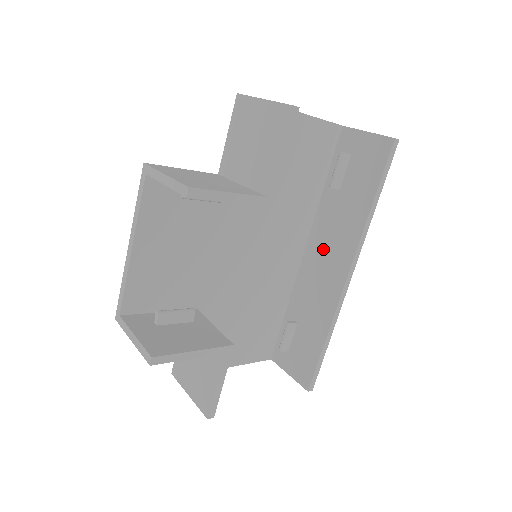
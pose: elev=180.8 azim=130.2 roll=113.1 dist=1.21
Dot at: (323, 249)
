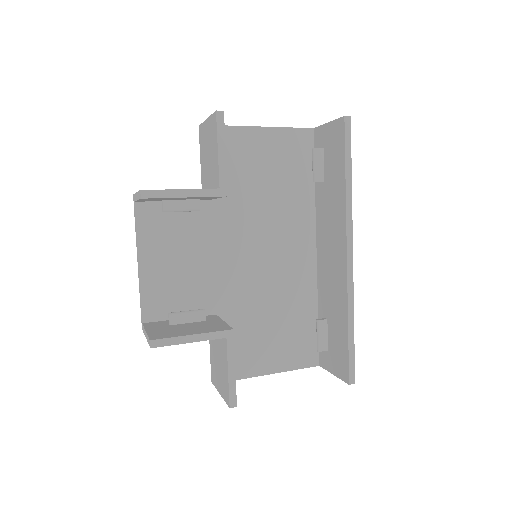
Dot at: (327, 240)
